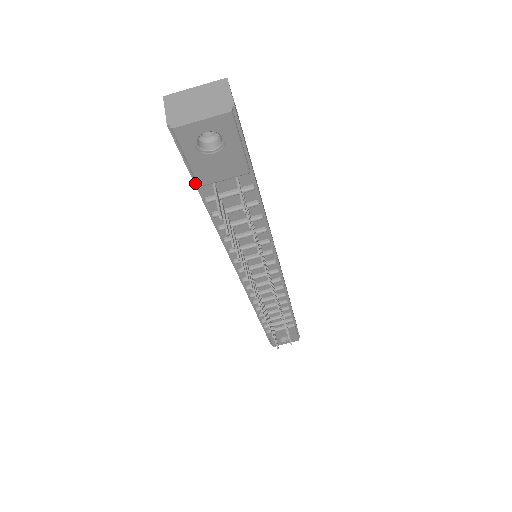
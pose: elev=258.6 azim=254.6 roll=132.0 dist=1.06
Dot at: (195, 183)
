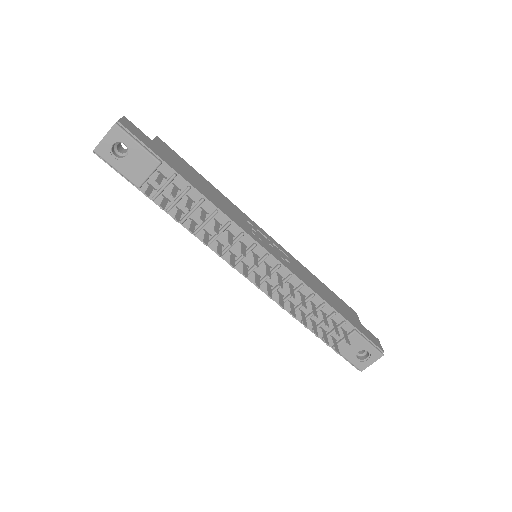
Dot at: (137, 188)
